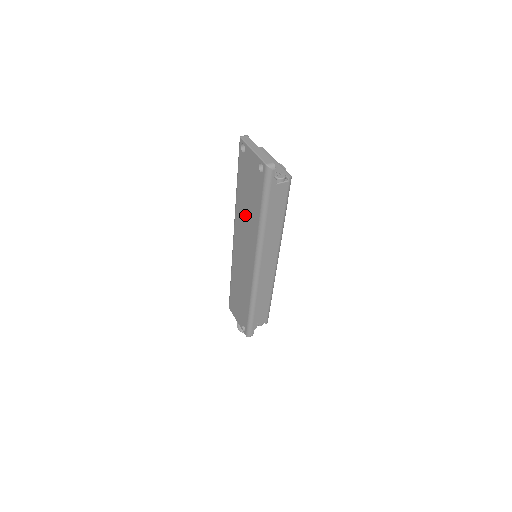
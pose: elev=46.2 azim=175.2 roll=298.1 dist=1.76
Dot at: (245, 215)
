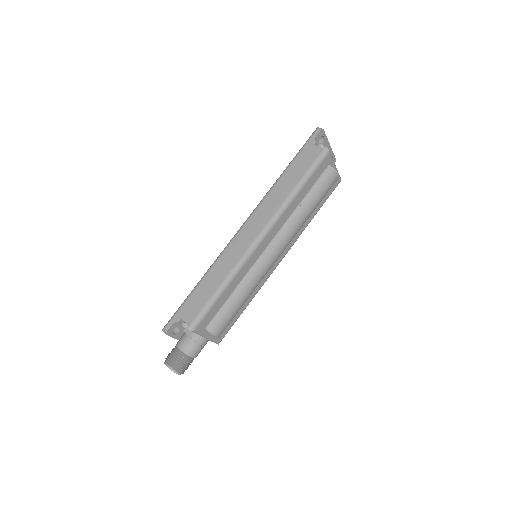
Dot at: occluded
